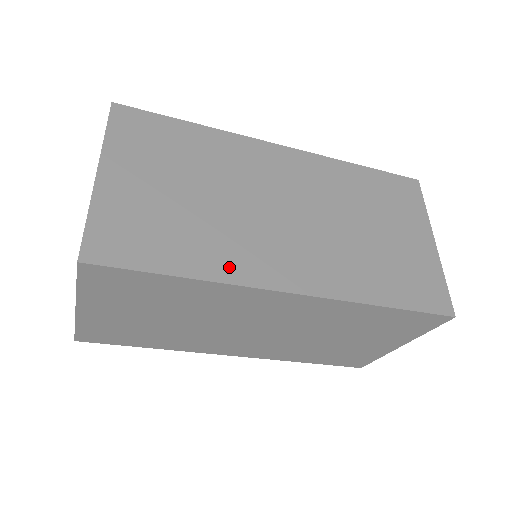
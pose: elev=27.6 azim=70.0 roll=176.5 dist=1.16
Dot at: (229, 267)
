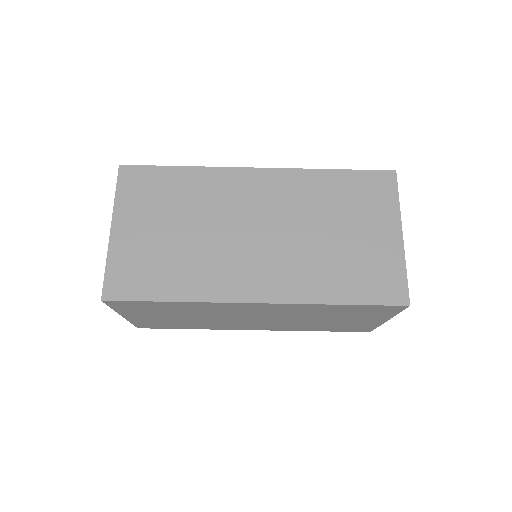
Dot at: occluded
